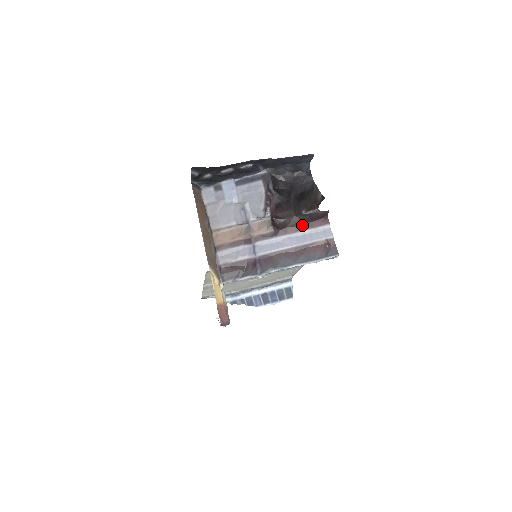
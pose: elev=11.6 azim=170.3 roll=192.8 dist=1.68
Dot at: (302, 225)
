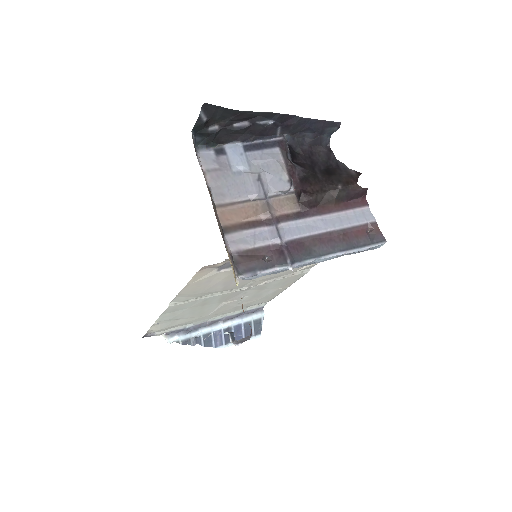
Dot at: (336, 205)
